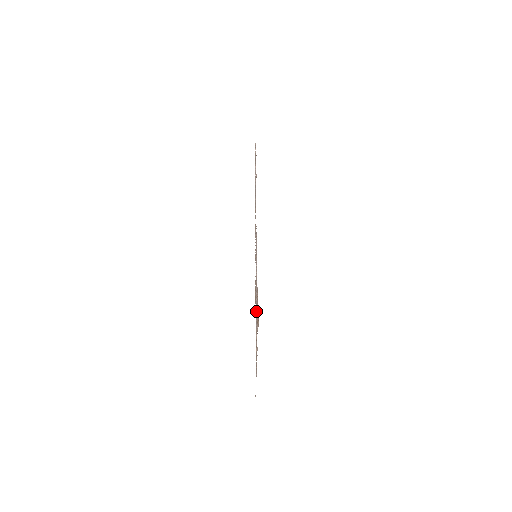
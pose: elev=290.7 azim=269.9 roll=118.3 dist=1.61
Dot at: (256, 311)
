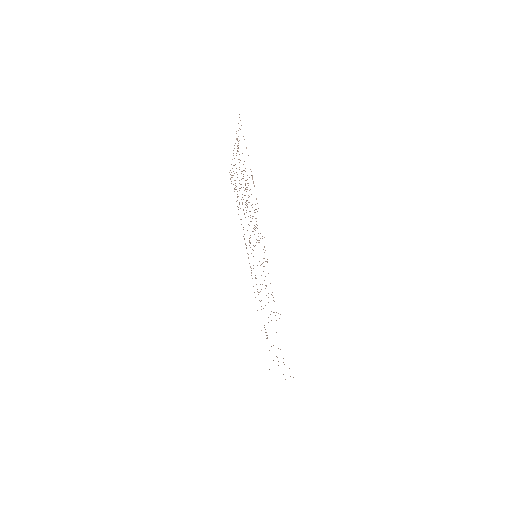
Dot at: occluded
